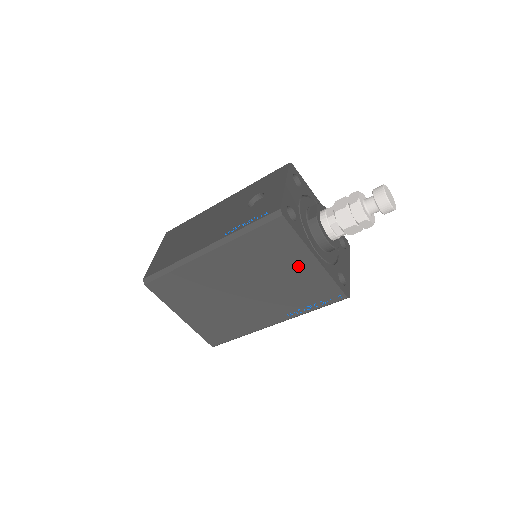
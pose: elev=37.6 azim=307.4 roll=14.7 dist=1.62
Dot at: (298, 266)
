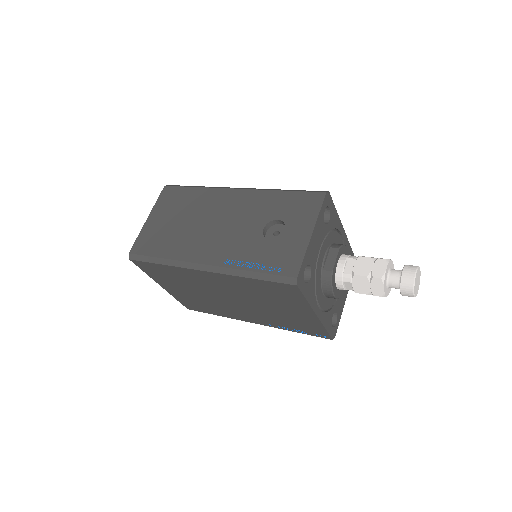
Dot at: (295, 311)
